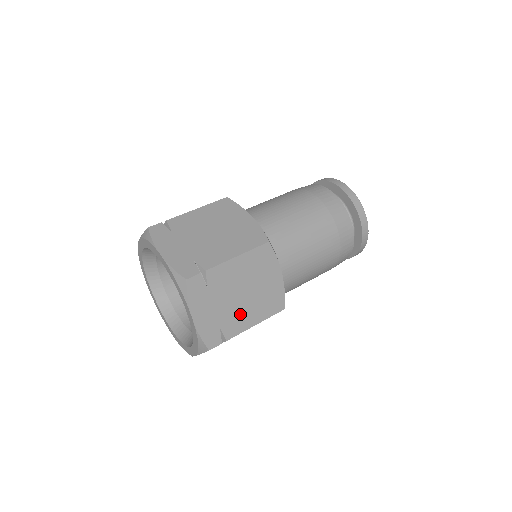
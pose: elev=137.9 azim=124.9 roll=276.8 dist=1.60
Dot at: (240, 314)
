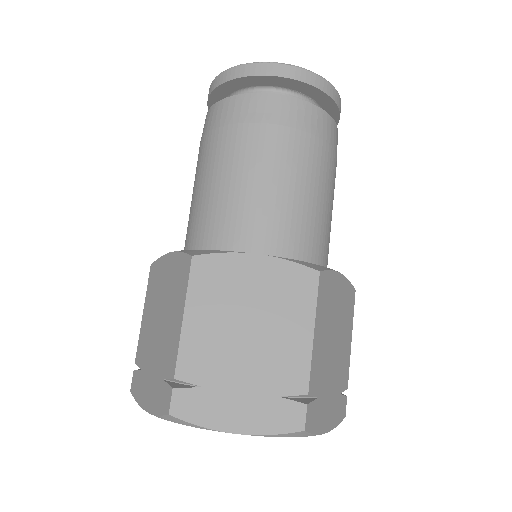
Dot at: occluded
